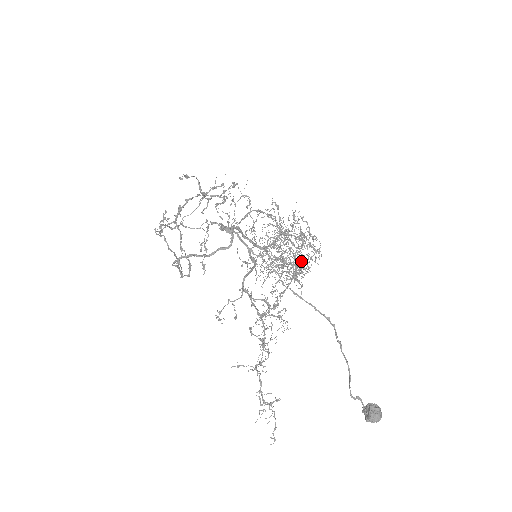
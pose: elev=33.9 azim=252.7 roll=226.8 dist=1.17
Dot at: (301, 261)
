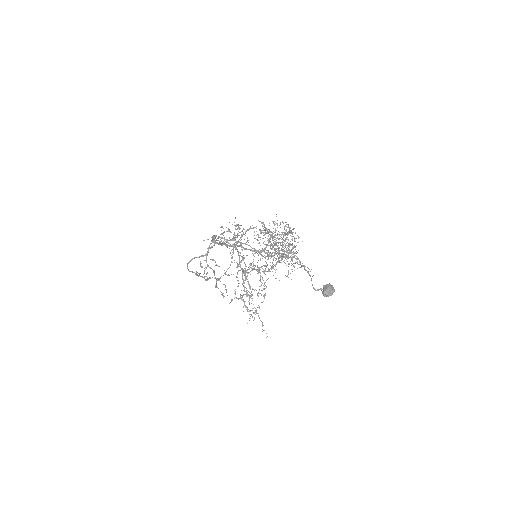
Dot at: (288, 246)
